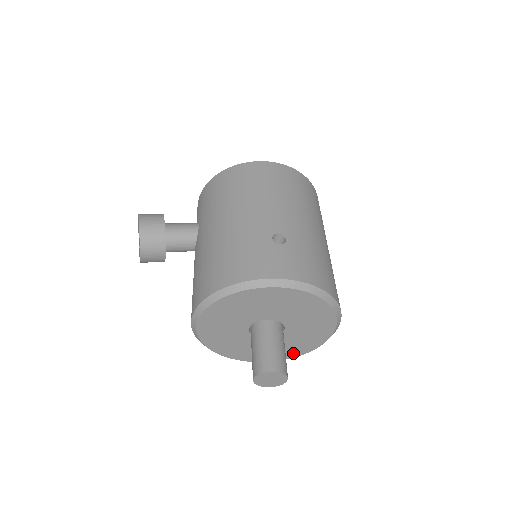
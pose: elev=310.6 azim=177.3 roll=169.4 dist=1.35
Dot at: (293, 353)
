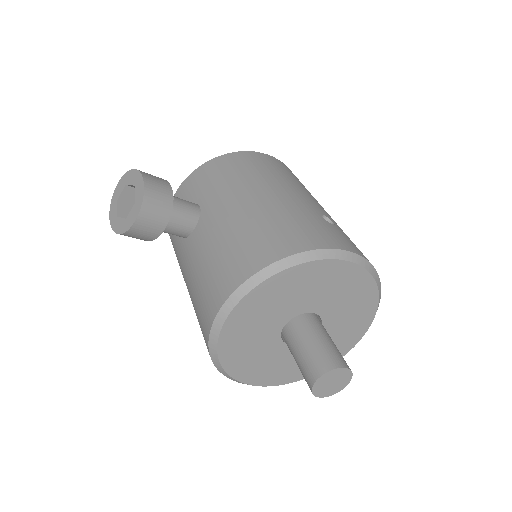
Dot at: occluded
